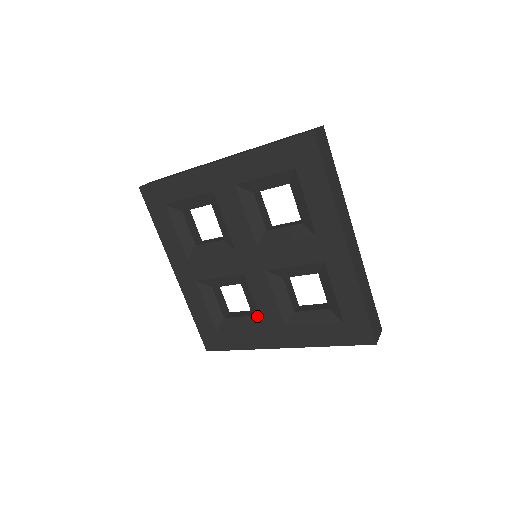
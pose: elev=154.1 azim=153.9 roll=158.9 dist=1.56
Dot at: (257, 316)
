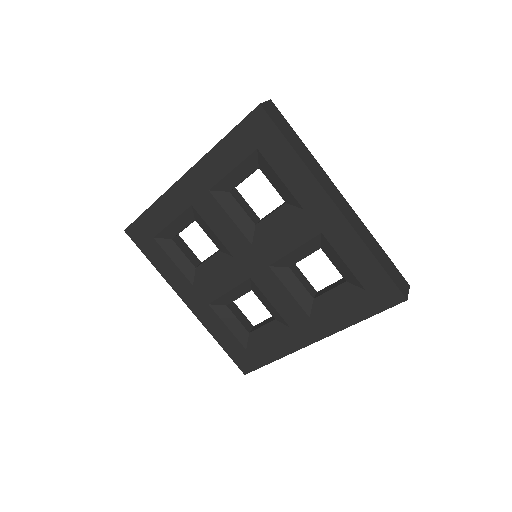
Dot at: (279, 317)
